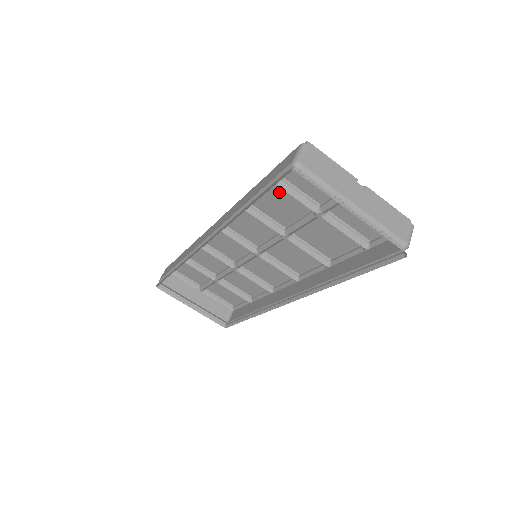
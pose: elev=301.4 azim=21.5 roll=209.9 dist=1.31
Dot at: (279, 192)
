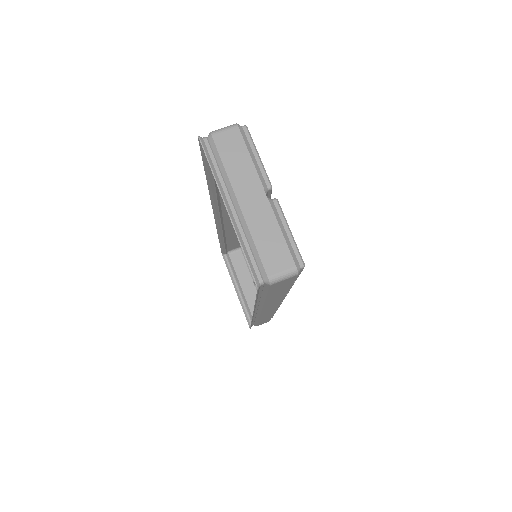
Dot at: occluded
